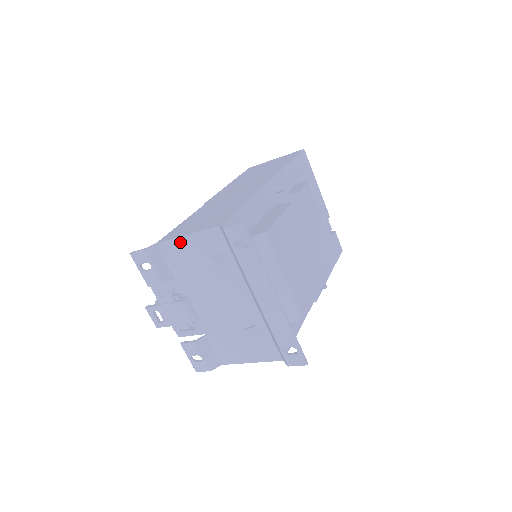
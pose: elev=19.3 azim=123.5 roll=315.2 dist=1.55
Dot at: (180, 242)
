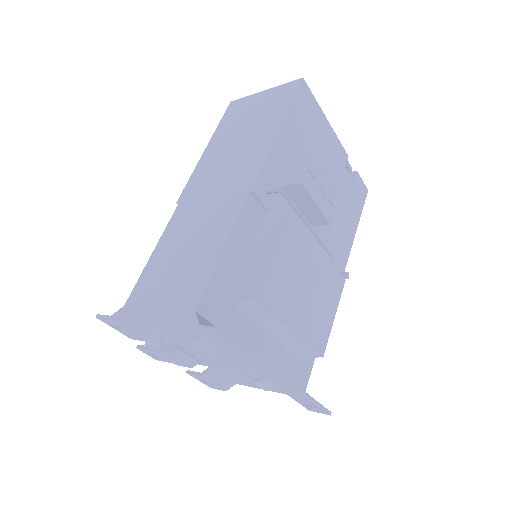
Dot at: (150, 314)
